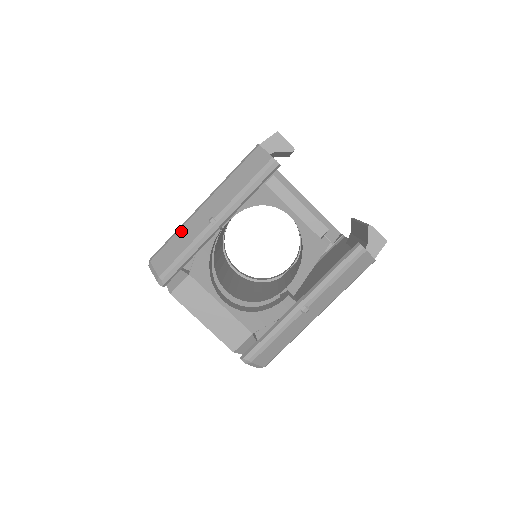
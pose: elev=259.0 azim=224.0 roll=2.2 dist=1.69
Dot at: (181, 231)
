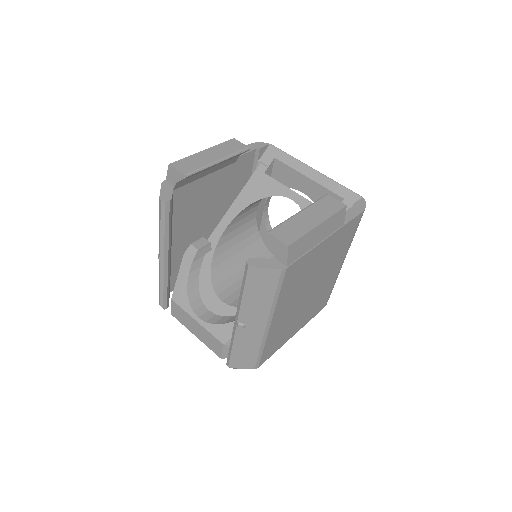
Dot at: occluded
